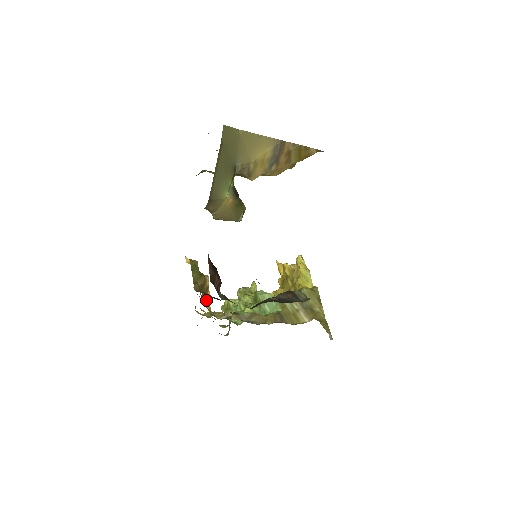
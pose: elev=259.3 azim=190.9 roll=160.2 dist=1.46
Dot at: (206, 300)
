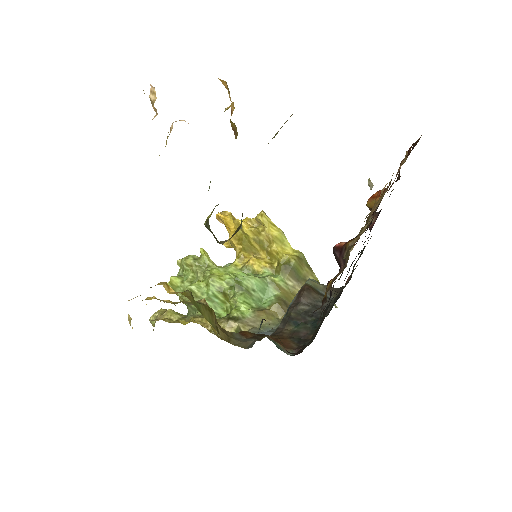
Dot at: (211, 327)
